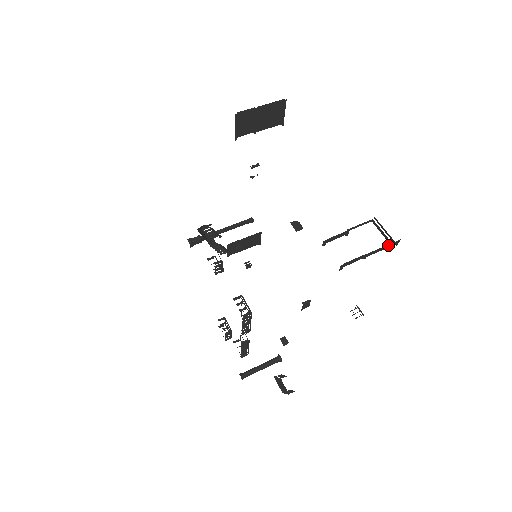
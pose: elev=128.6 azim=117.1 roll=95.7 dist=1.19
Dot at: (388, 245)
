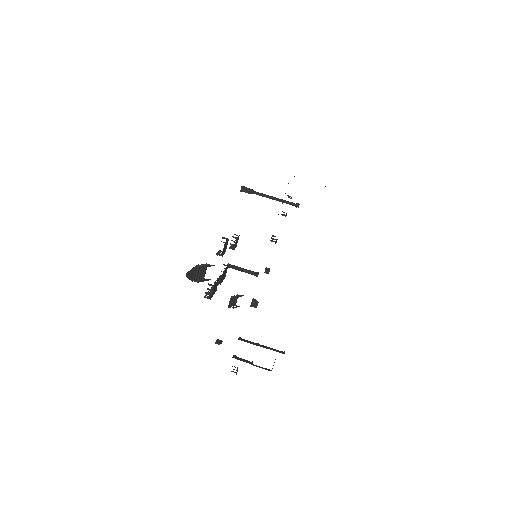
Dot at: occluded
